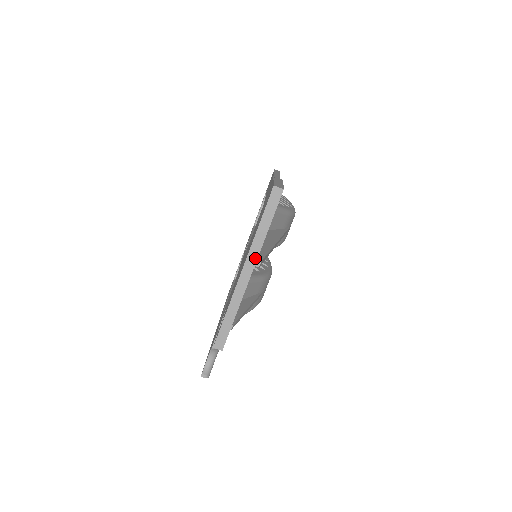
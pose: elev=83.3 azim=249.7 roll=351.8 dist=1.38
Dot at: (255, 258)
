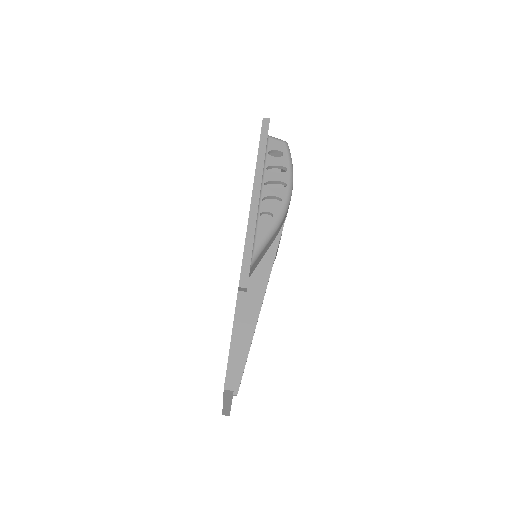
Dot at: (230, 403)
